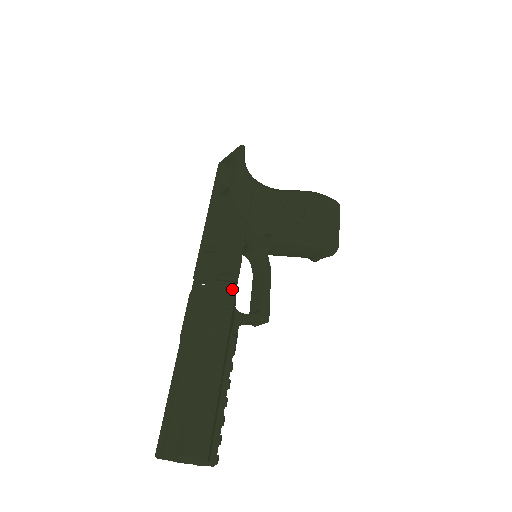
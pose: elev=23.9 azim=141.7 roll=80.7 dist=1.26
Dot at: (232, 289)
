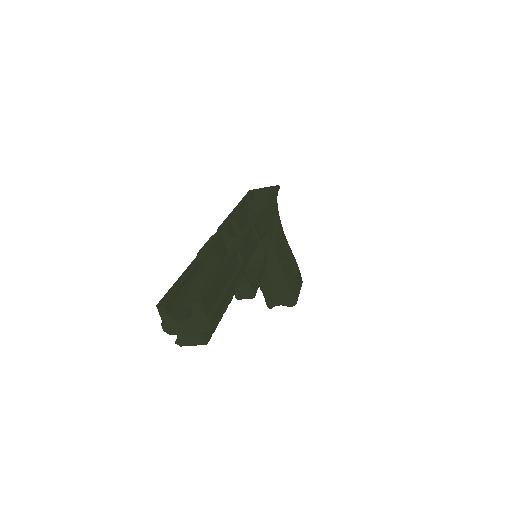
Dot at: (254, 247)
